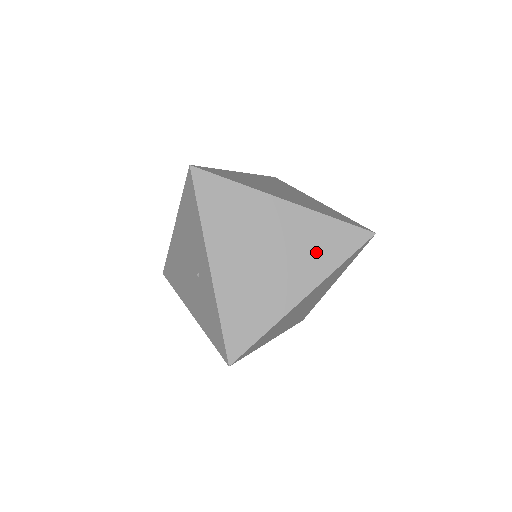
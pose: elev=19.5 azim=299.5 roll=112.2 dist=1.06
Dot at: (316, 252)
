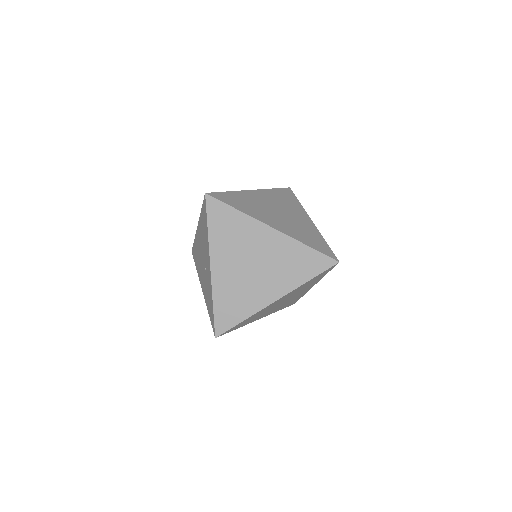
Dot at: (290, 269)
